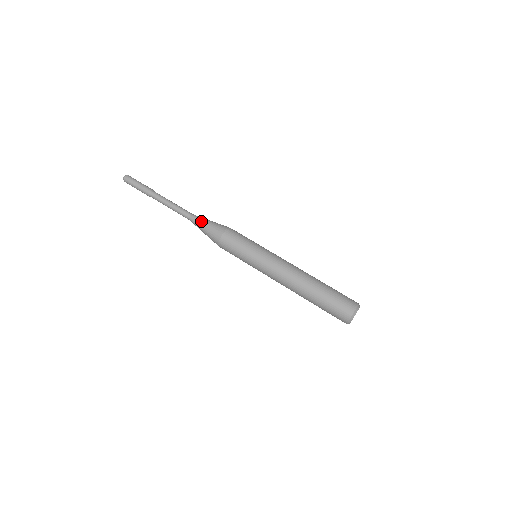
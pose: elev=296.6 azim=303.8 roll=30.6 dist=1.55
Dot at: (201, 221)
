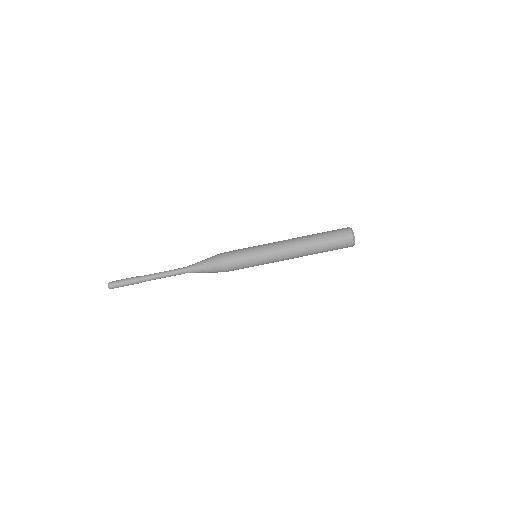
Dot at: (198, 271)
